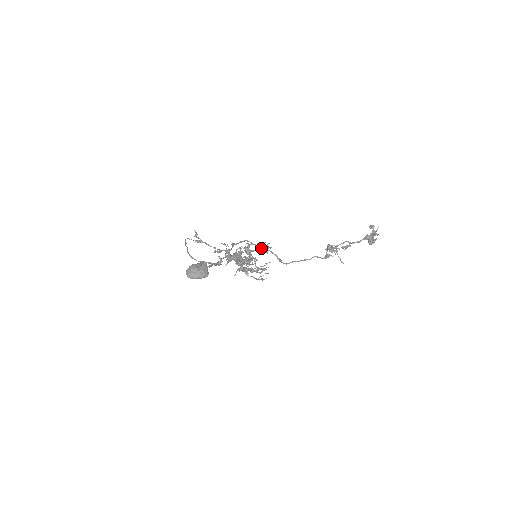
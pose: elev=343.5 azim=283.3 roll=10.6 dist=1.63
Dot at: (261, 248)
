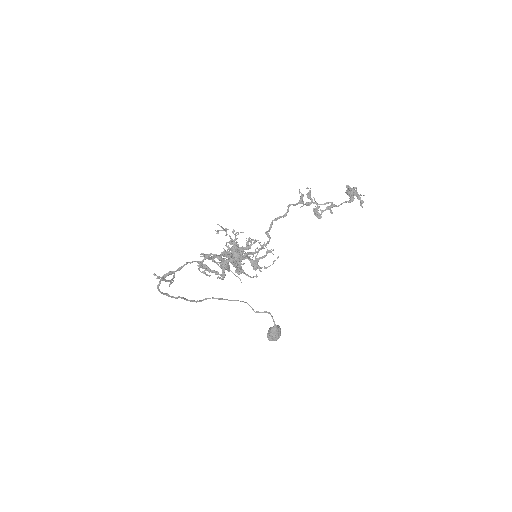
Dot at: occluded
